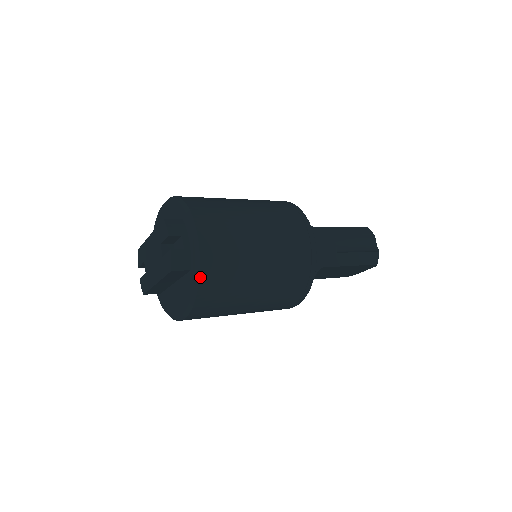
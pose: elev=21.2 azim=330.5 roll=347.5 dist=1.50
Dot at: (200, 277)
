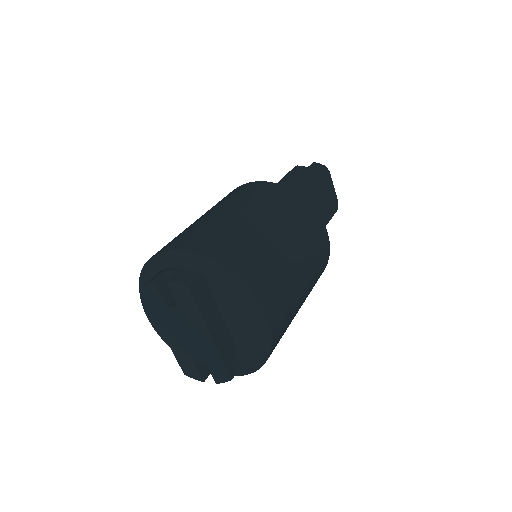
Dot at: (211, 259)
